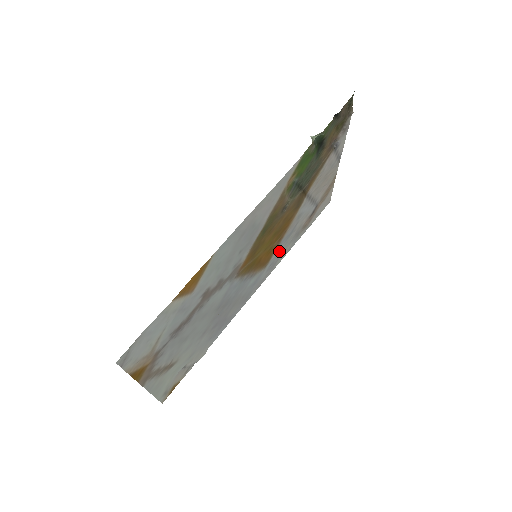
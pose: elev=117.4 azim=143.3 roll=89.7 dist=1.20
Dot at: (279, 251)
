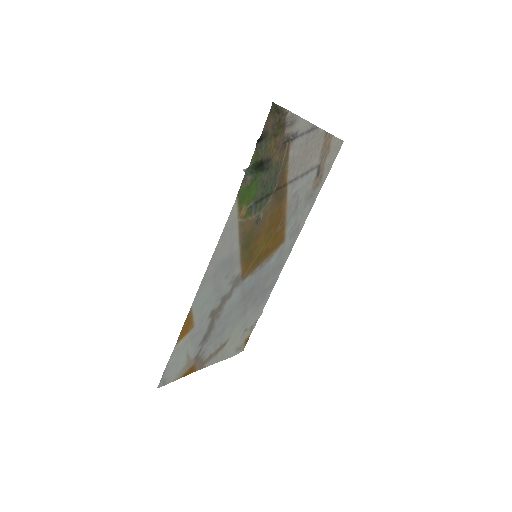
Dot at: (293, 223)
